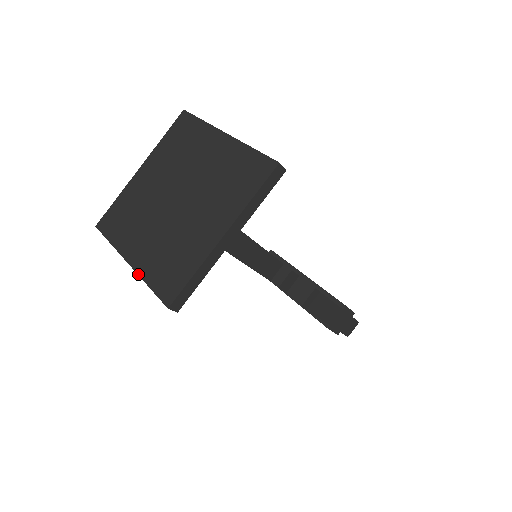
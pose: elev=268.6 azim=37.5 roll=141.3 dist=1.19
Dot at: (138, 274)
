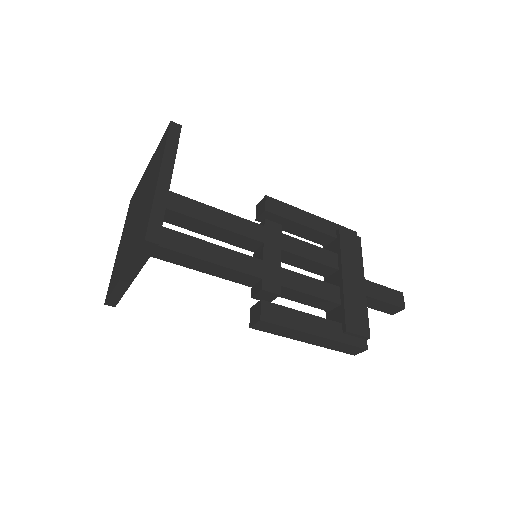
Dot at: (114, 263)
